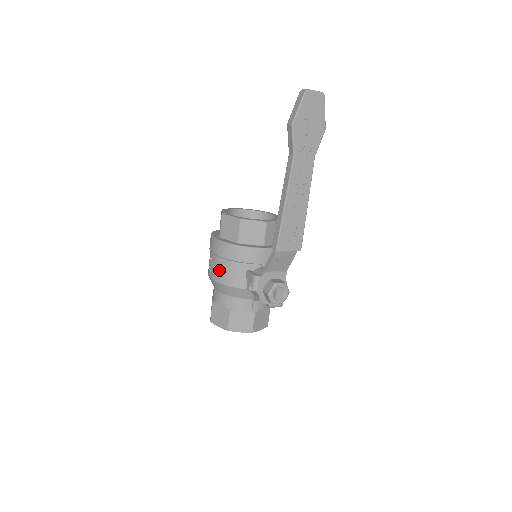
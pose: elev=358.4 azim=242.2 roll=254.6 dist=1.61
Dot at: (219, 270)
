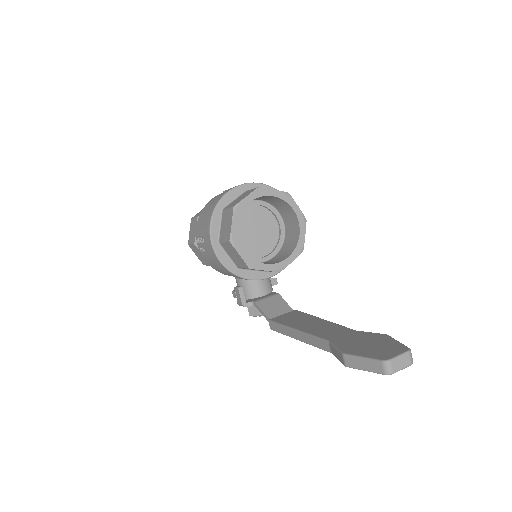
Dot at: (209, 260)
